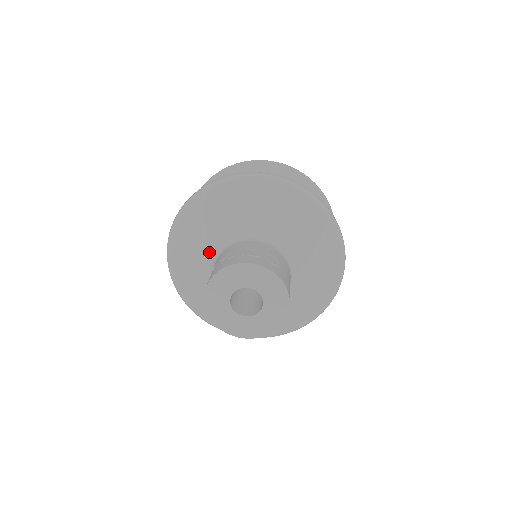
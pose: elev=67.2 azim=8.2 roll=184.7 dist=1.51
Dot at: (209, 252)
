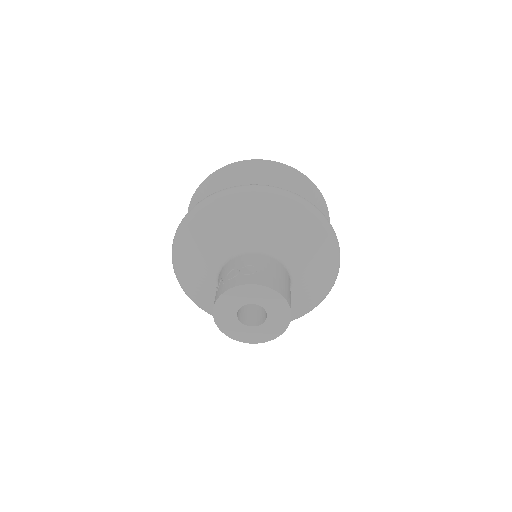
Dot at: (212, 286)
